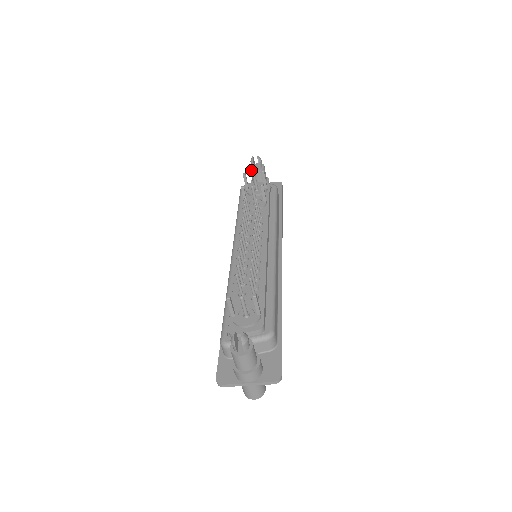
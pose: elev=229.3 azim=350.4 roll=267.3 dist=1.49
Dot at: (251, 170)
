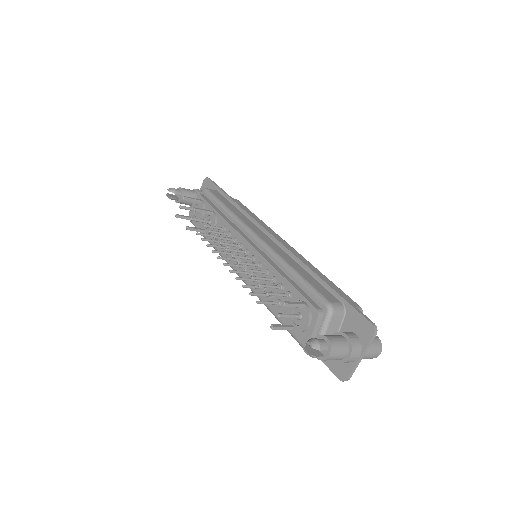
Dot at: occluded
